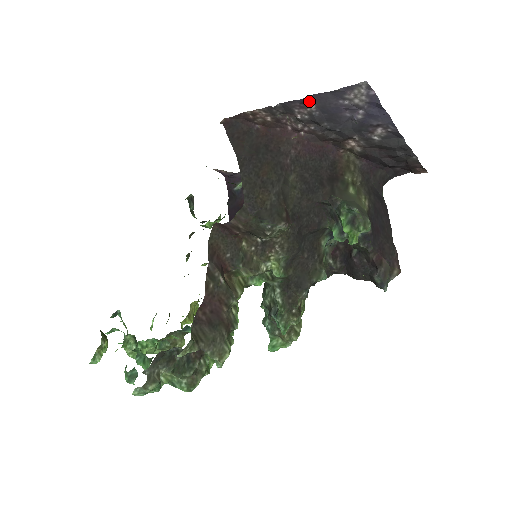
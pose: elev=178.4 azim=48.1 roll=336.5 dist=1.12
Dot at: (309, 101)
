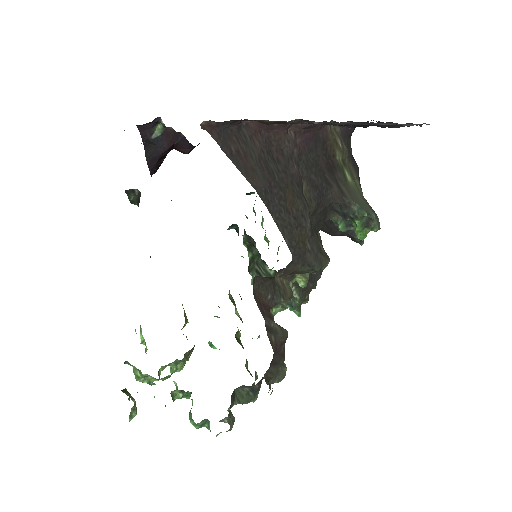
Dot at: occluded
